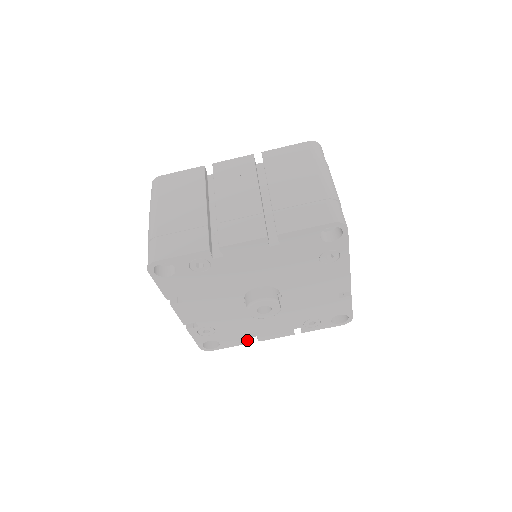
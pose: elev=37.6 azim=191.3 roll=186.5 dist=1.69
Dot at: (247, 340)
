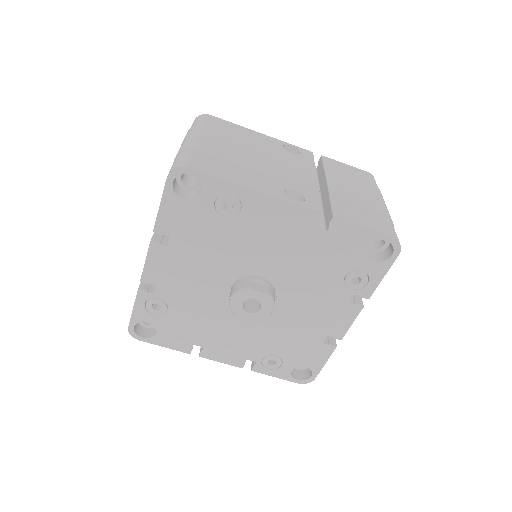
Dot at: (326, 347)
